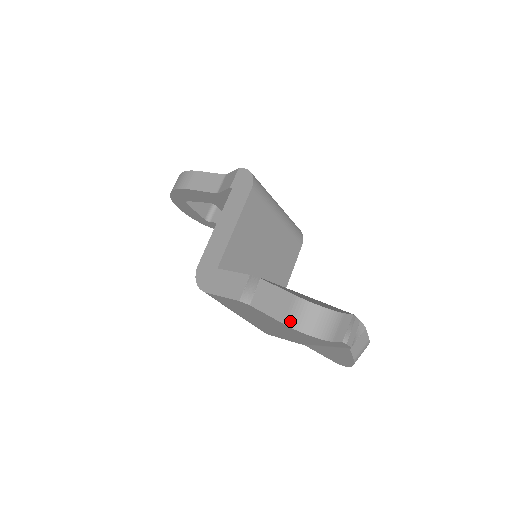
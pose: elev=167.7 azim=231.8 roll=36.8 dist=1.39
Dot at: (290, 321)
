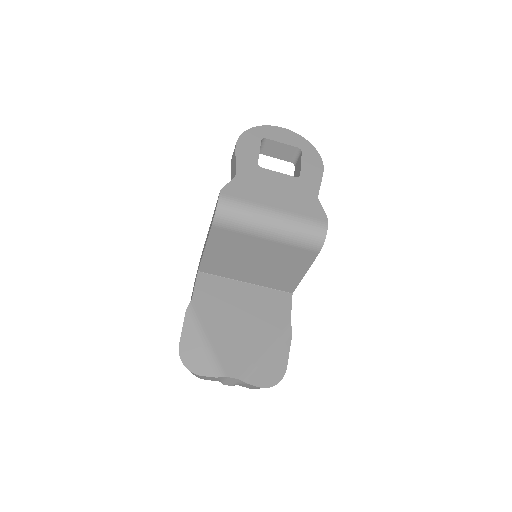
Dot at: occluded
